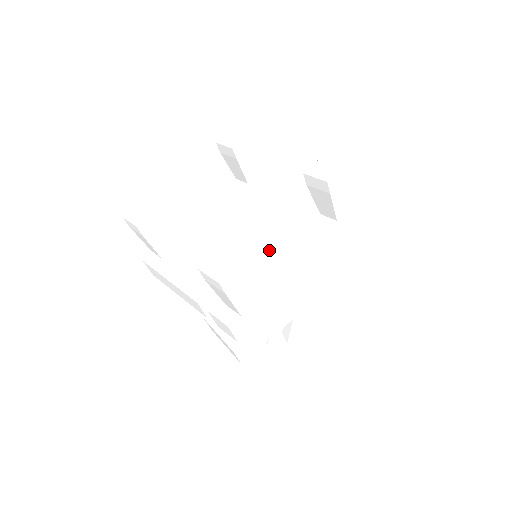
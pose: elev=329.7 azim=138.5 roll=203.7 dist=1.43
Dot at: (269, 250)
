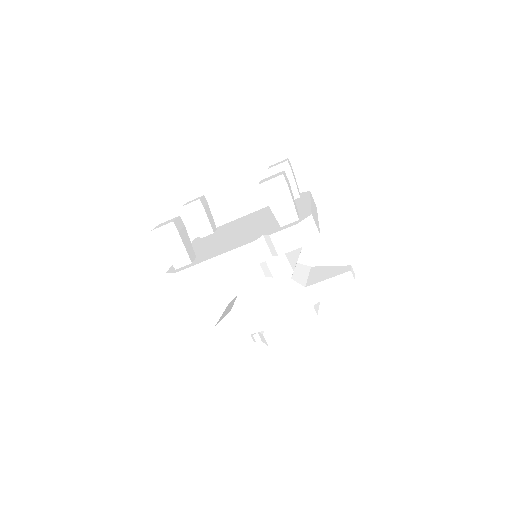
Dot at: (234, 239)
